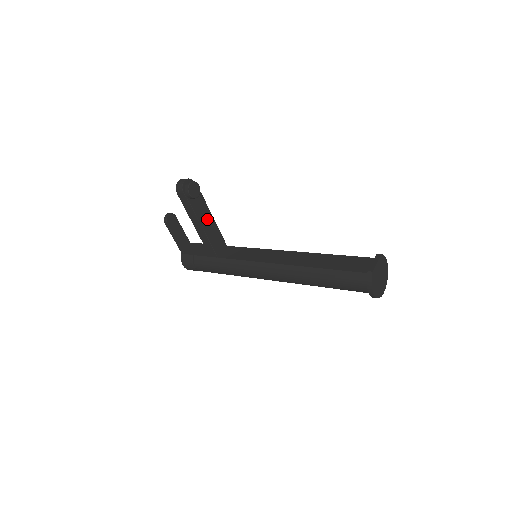
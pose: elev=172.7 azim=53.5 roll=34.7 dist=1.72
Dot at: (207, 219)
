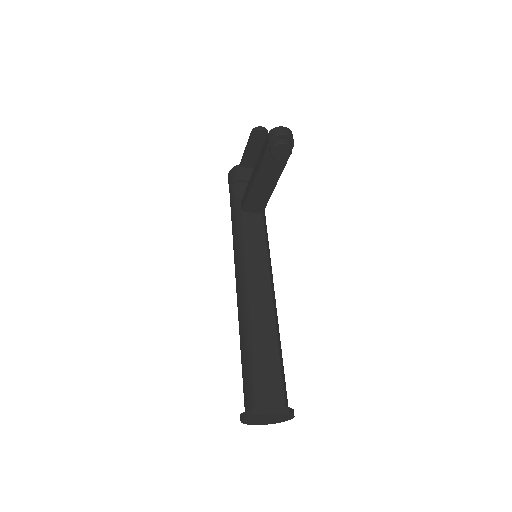
Dot at: (268, 181)
